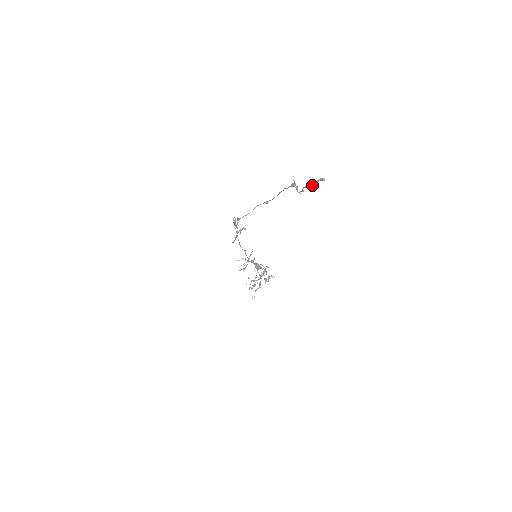
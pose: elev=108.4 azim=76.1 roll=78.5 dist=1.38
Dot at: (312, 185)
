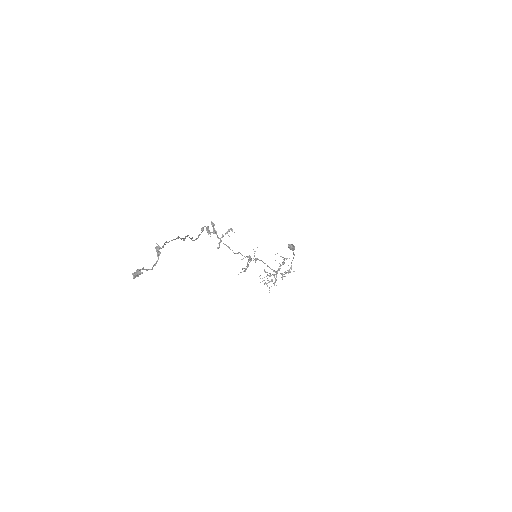
Dot at: (133, 276)
